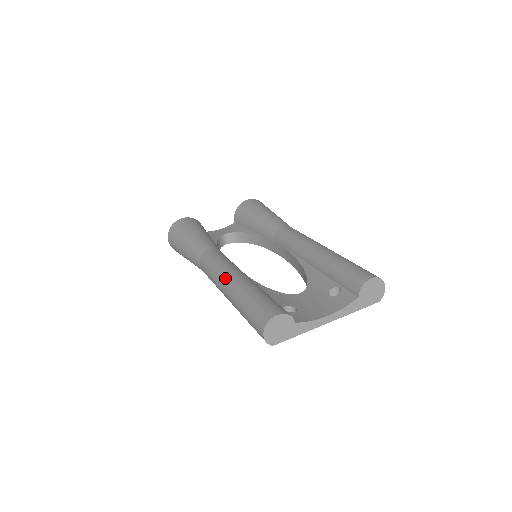
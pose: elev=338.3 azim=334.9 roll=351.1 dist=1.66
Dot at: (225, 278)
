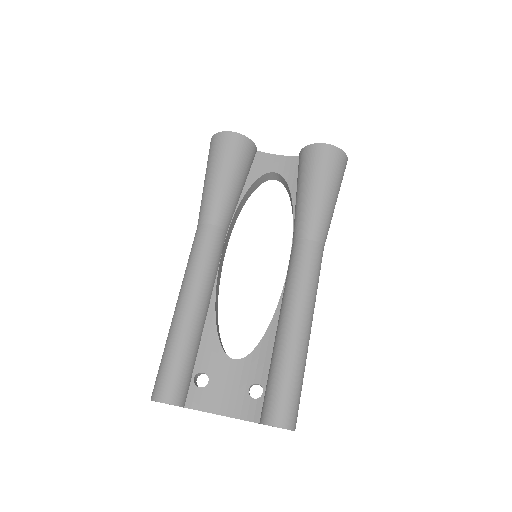
Dot at: (182, 294)
